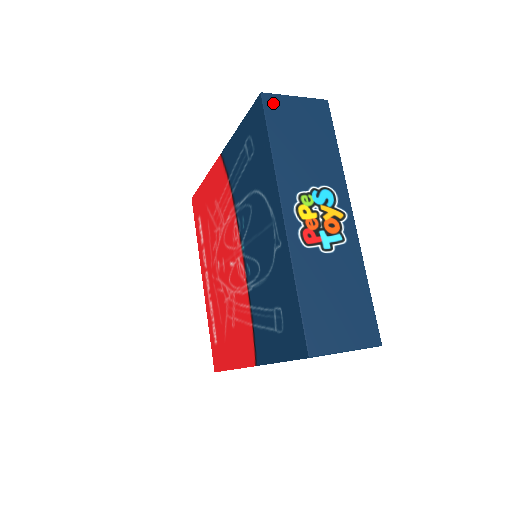
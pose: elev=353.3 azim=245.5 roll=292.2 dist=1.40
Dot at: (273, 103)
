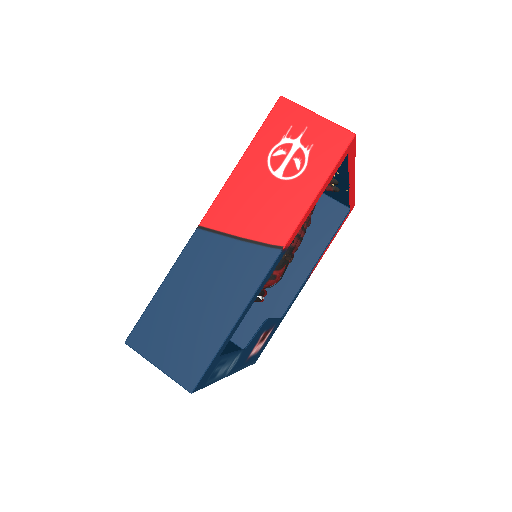
Dot at: occluded
